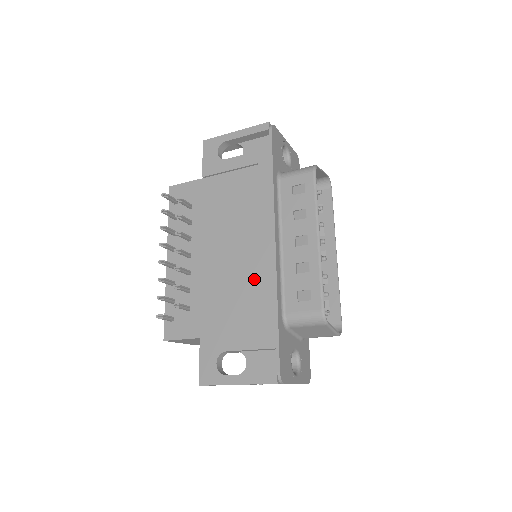
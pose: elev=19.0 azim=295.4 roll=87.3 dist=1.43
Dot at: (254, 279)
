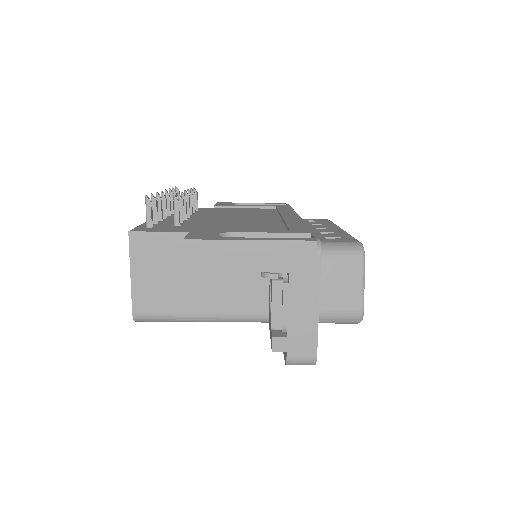
Dot at: (274, 223)
